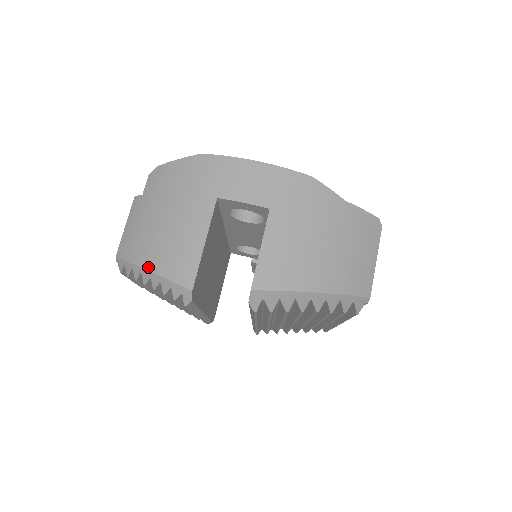
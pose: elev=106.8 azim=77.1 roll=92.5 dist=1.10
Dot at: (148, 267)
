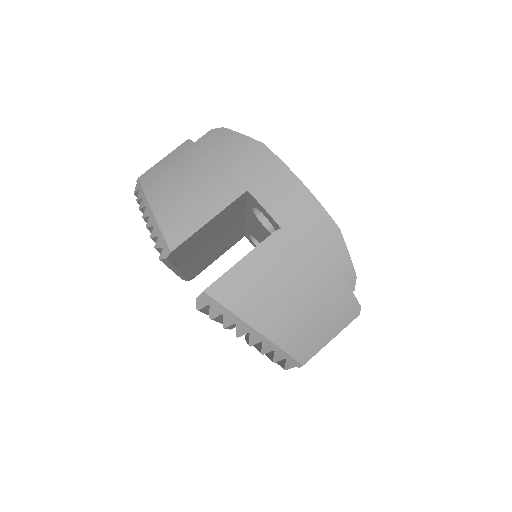
Dot at: (153, 206)
